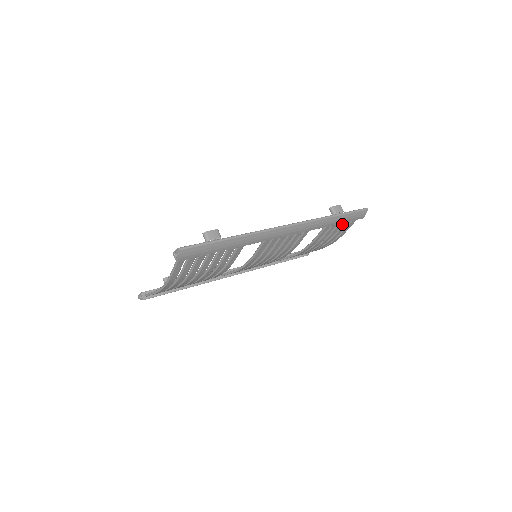
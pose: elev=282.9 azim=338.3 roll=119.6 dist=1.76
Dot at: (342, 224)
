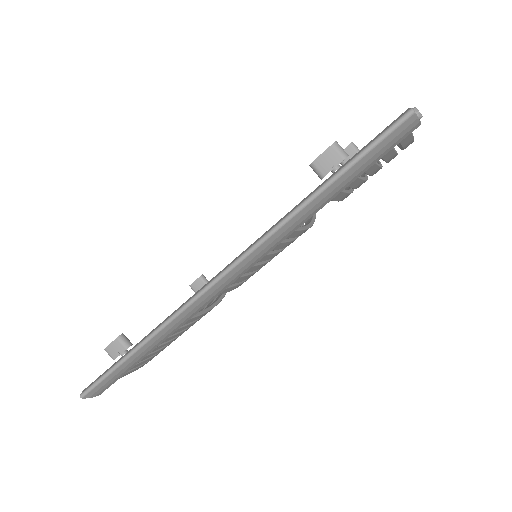
Dot at: occluded
